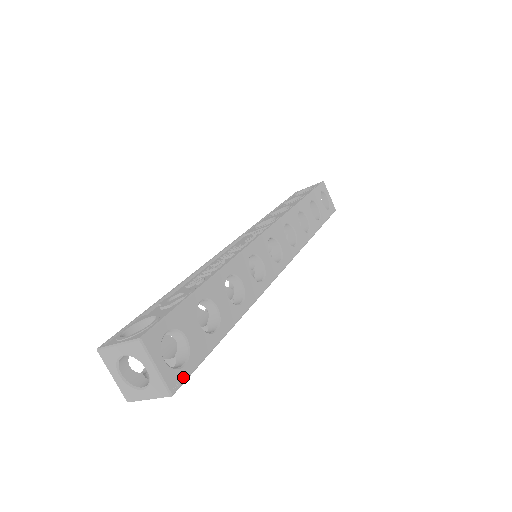
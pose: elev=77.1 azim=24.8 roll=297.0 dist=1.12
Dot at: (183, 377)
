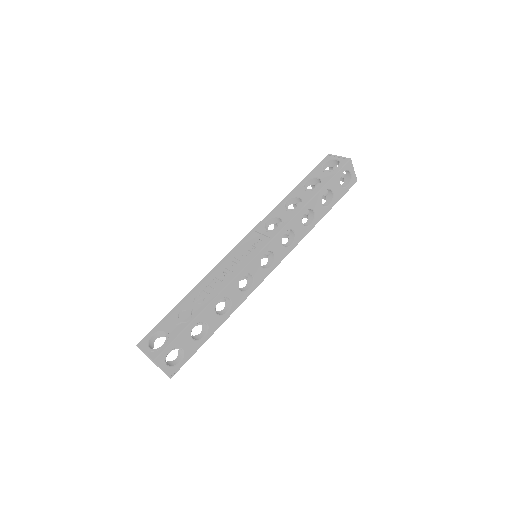
Dot at: (178, 368)
